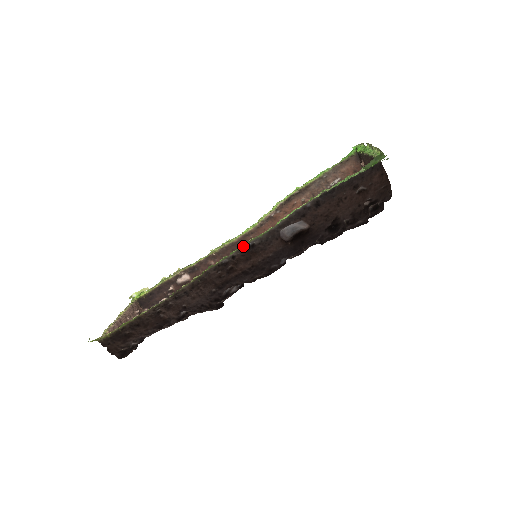
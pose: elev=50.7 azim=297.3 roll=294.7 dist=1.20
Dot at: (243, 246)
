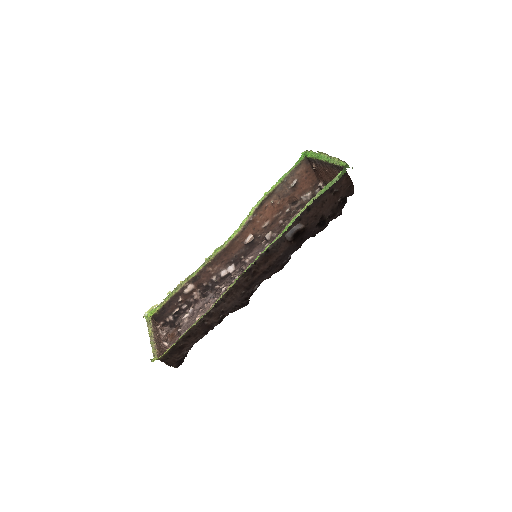
Dot at: (261, 253)
